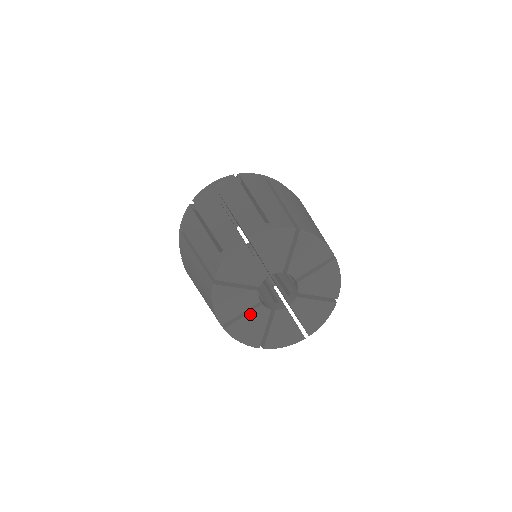
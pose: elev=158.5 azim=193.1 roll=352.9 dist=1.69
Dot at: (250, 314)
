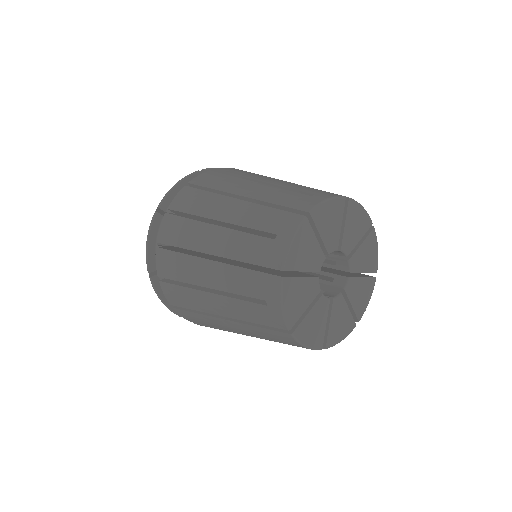
Dot at: (307, 279)
